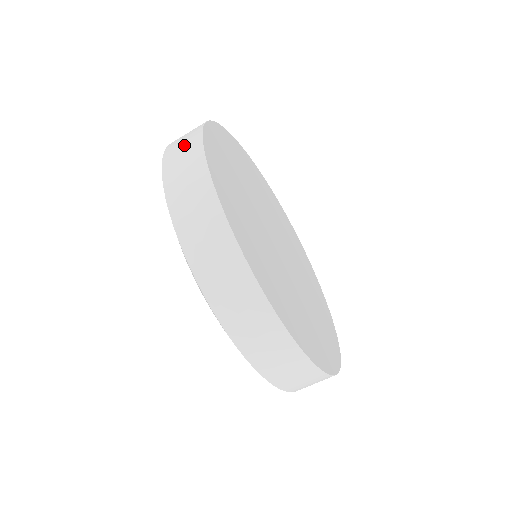
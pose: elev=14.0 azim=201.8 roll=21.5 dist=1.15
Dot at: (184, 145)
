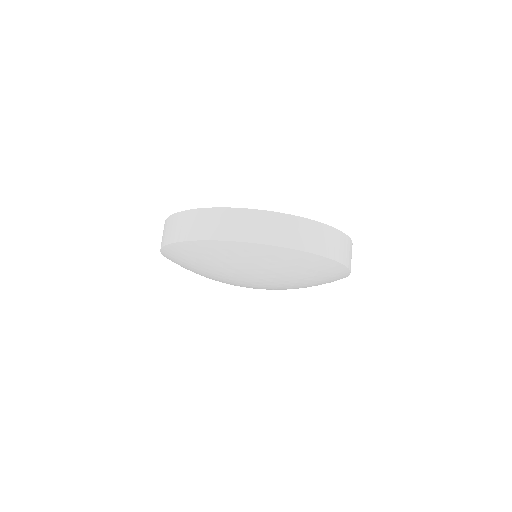
Dot at: occluded
